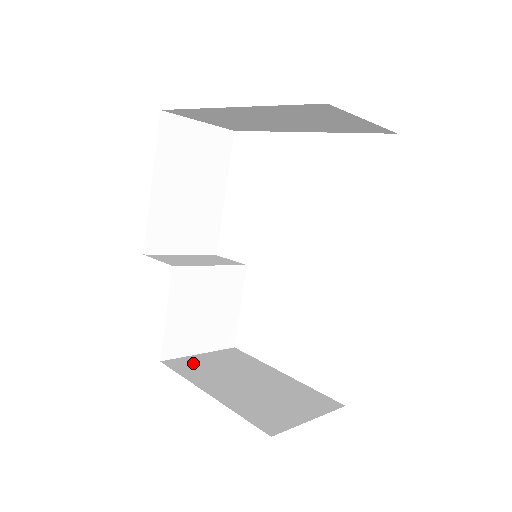
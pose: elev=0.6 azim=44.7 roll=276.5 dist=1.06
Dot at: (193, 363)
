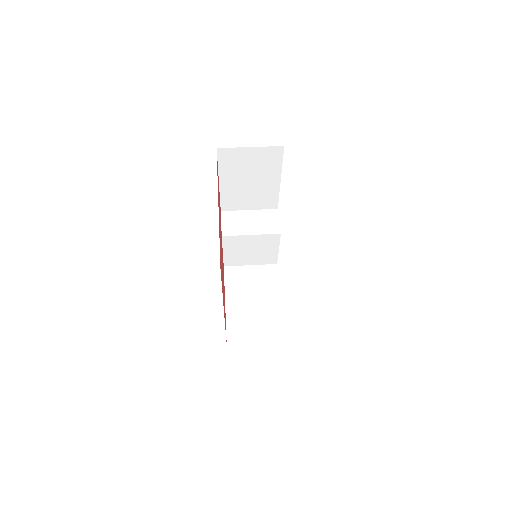
Dot at: (239, 274)
